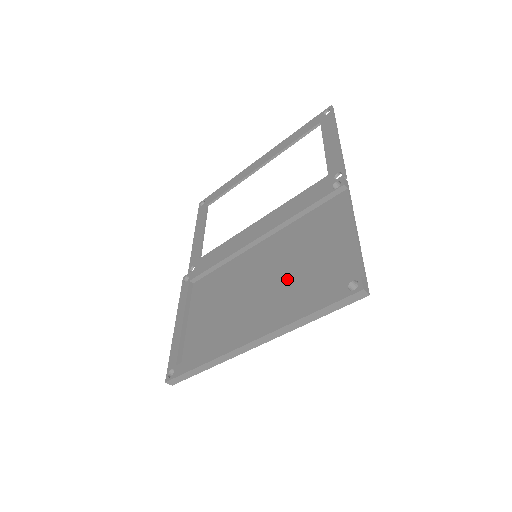
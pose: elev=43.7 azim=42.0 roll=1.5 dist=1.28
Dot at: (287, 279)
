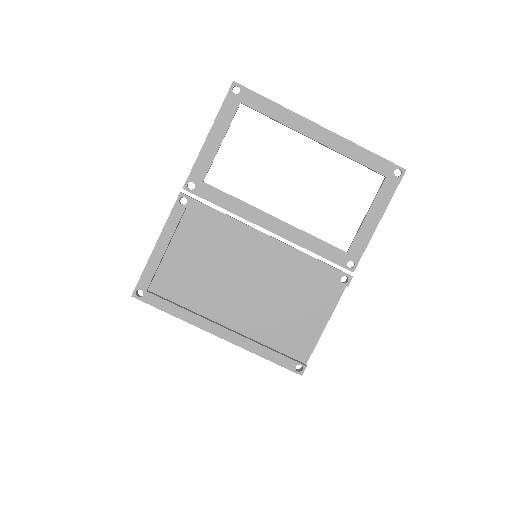
Dot at: (266, 310)
